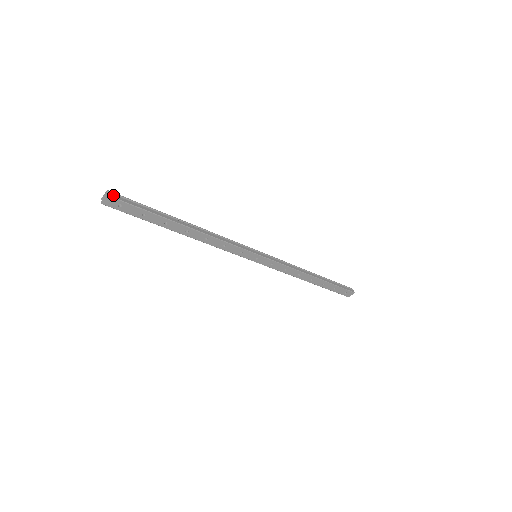
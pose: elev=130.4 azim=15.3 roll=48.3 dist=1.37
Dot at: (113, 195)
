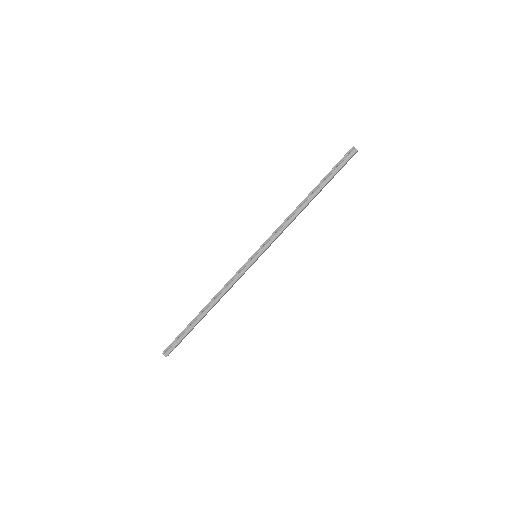
Dot at: (166, 353)
